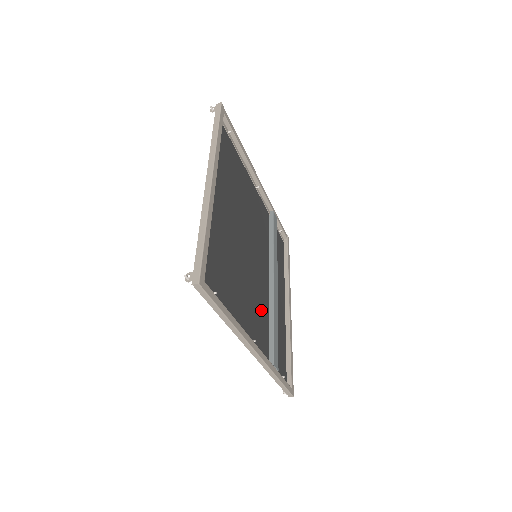
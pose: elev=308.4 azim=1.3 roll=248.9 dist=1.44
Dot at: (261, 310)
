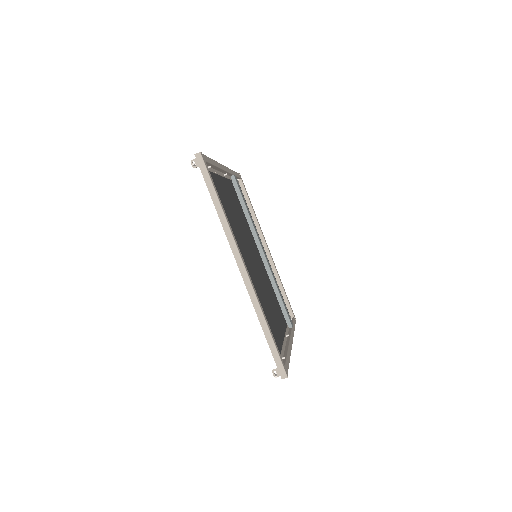
Dot at: (273, 295)
